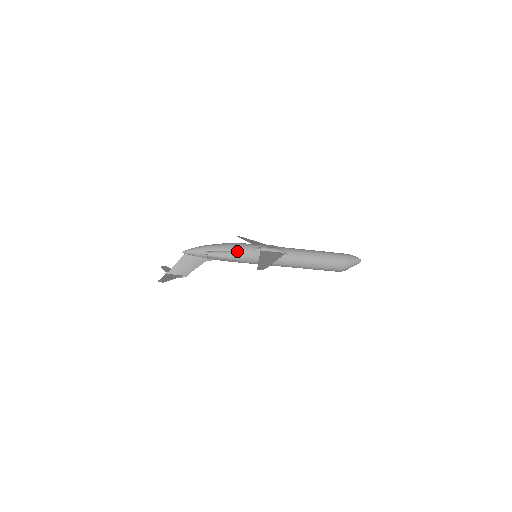
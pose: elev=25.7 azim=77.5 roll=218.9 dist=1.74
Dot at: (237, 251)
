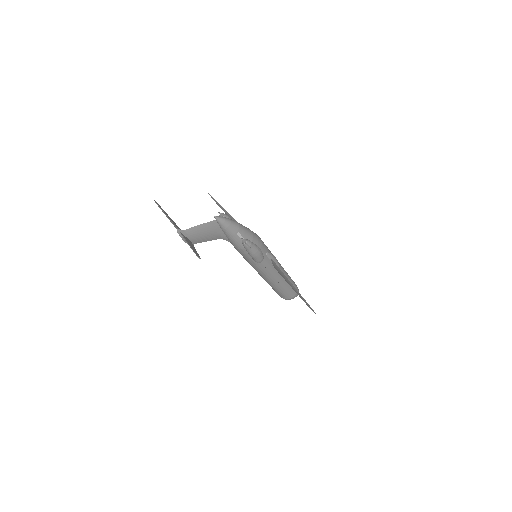
Dot at: occluded
